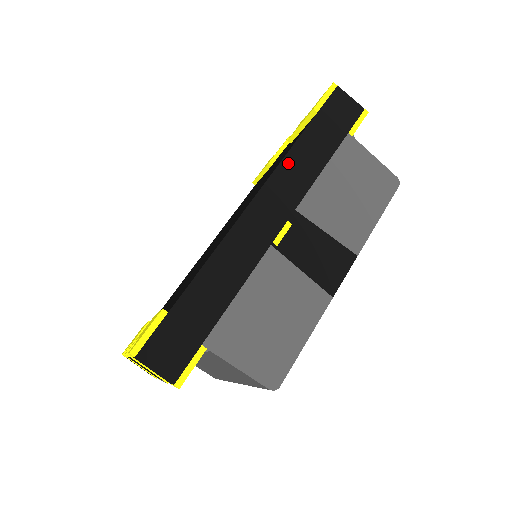
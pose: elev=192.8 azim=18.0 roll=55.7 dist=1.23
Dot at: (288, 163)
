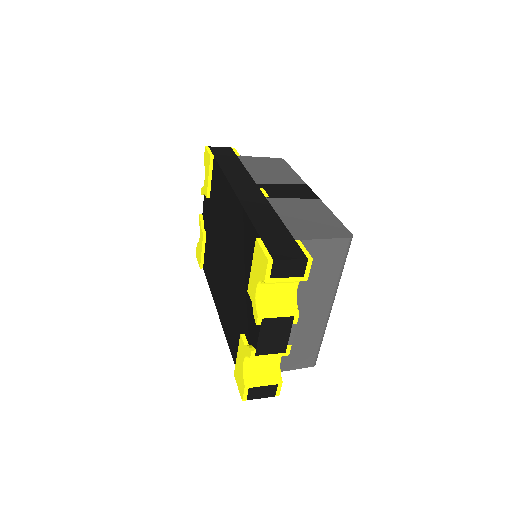
Dot at: (228, 173)
